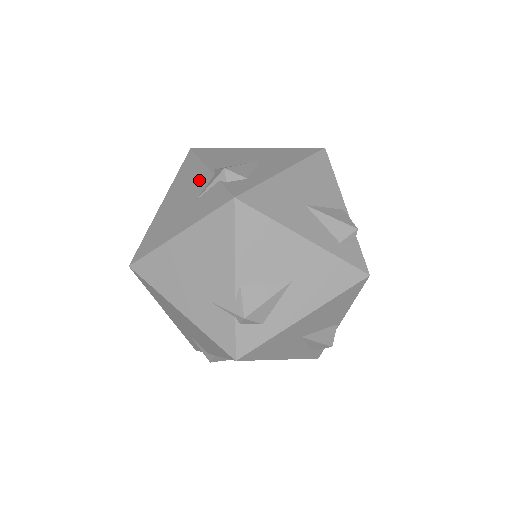
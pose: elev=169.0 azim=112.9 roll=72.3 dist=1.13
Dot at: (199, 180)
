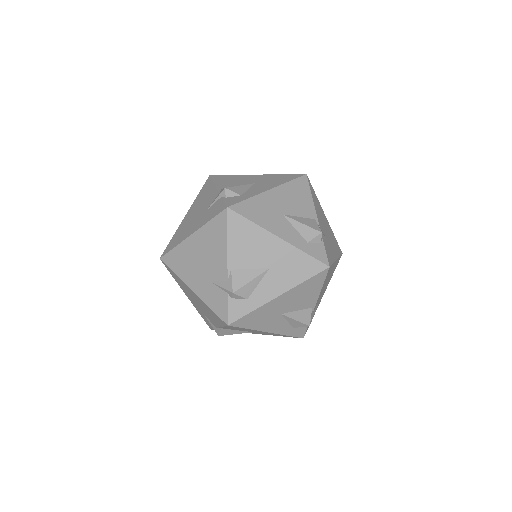
Dot at: (210, 197)
